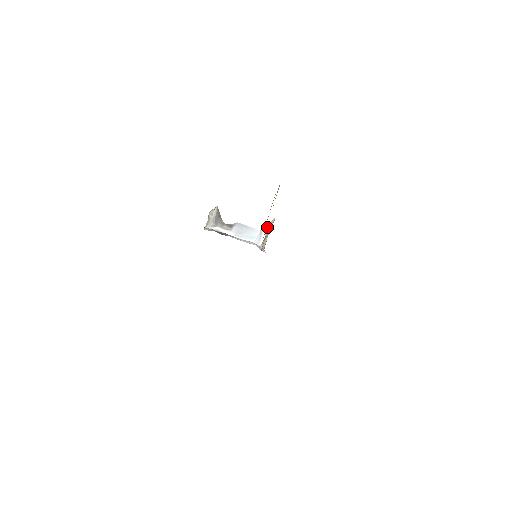
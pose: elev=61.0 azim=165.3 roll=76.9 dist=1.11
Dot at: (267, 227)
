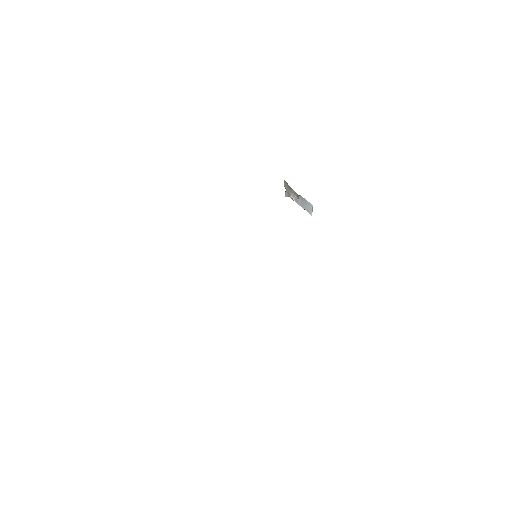
Dot at: occluded
